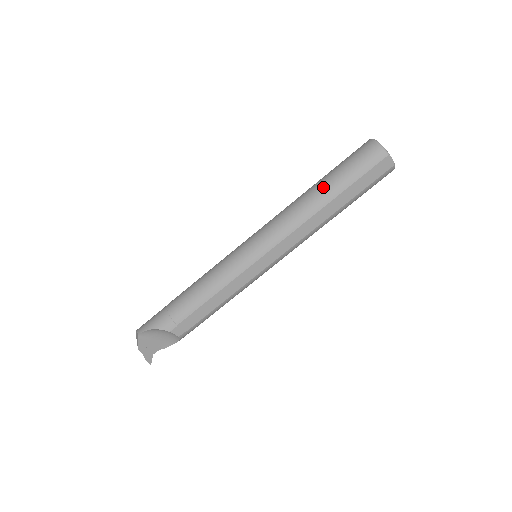
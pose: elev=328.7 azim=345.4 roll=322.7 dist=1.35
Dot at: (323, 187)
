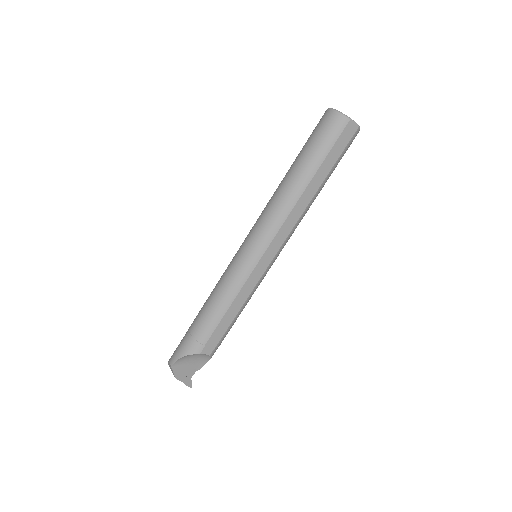
Dot at: (298, 171)
